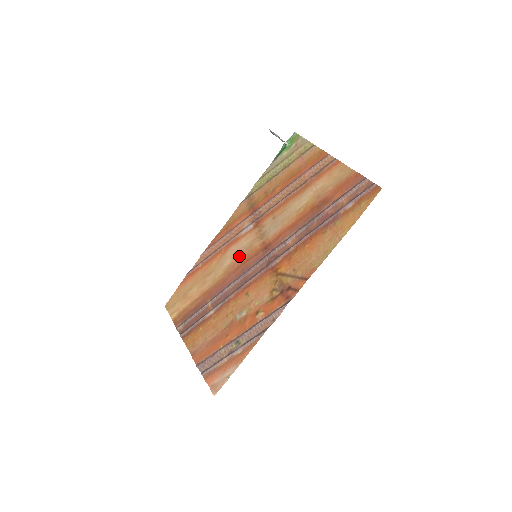
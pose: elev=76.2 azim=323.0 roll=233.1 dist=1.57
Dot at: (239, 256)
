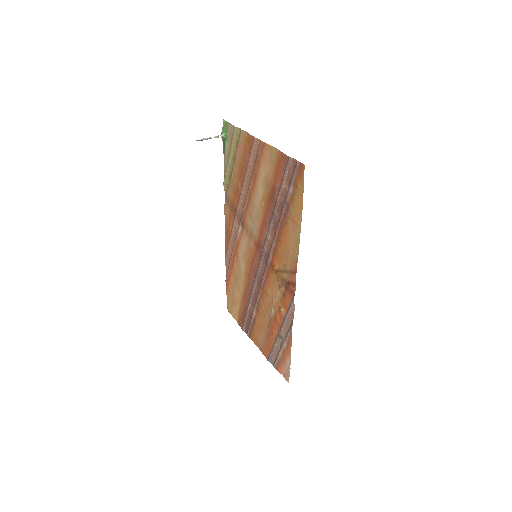
Dot at: (246, 258)
